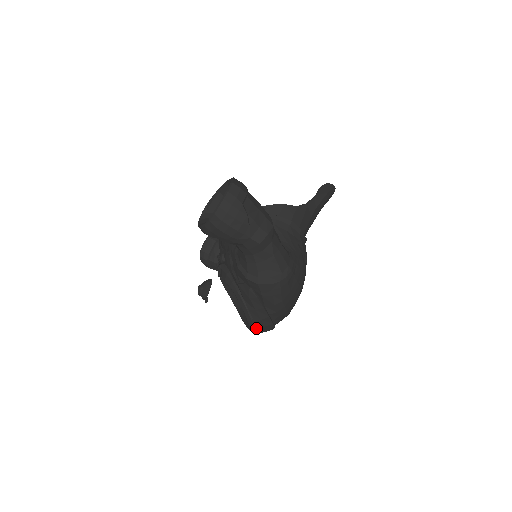
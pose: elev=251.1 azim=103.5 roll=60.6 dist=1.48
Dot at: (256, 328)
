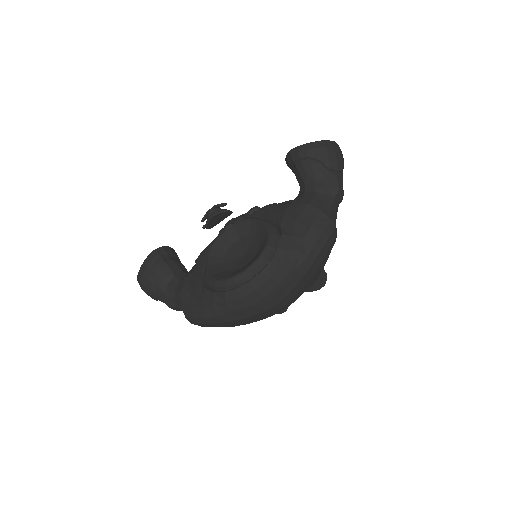
Dot at: (262, 267)
